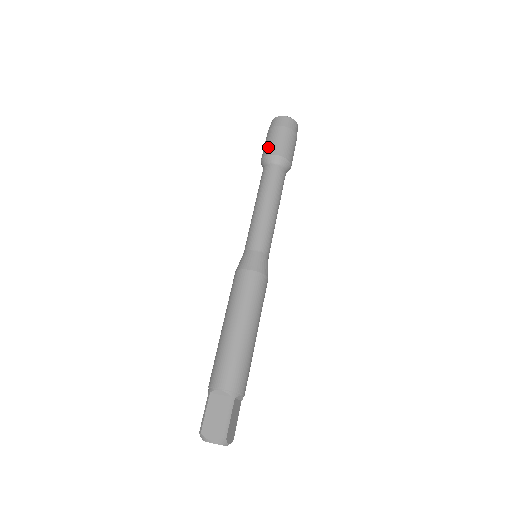
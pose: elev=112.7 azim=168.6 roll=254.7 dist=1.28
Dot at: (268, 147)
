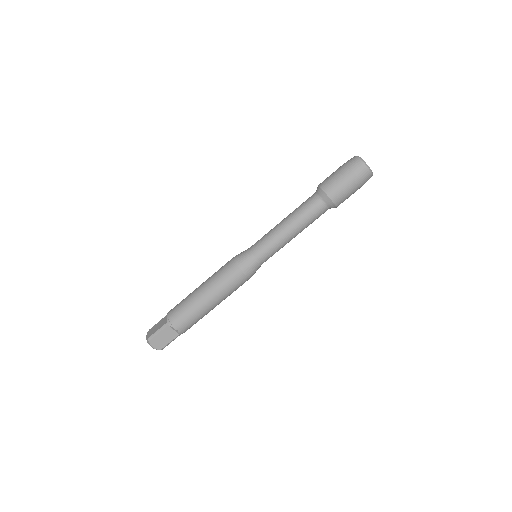
Dot at: (335, 189)
